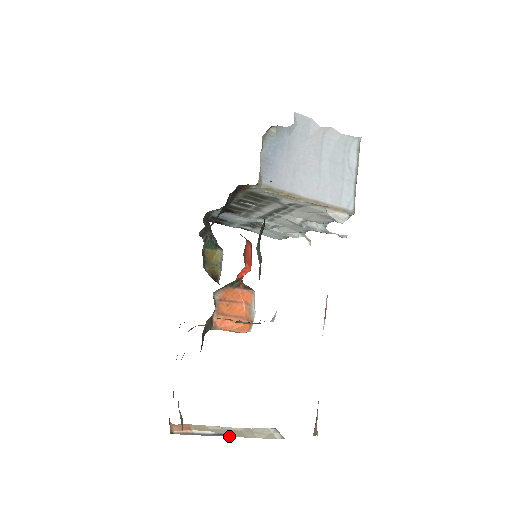
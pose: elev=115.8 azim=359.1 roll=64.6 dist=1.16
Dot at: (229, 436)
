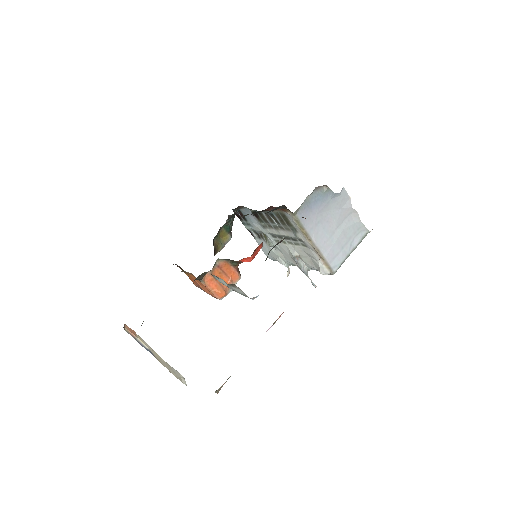
Dot at: (156, 358)
